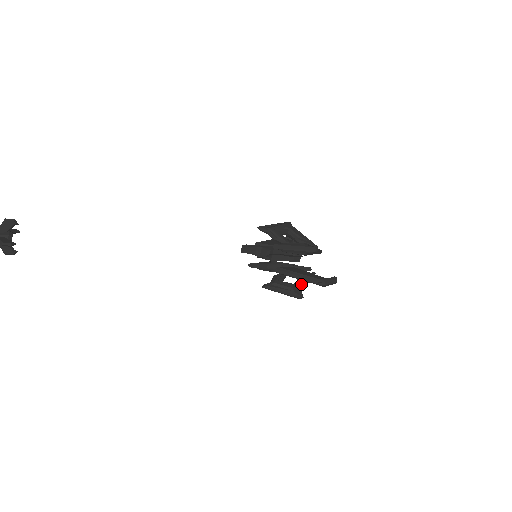
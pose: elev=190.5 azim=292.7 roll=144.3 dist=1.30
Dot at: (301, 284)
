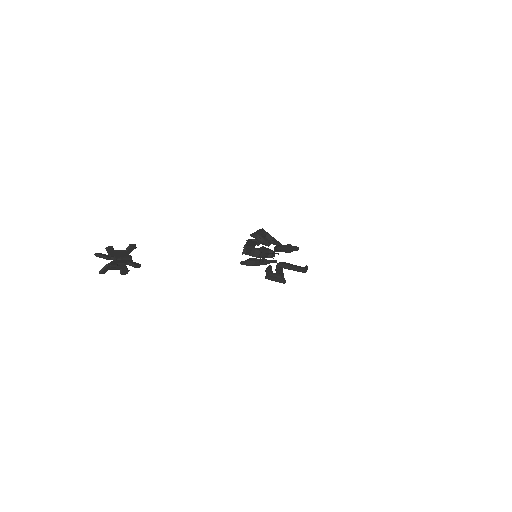
Dot at: (282, 273)
